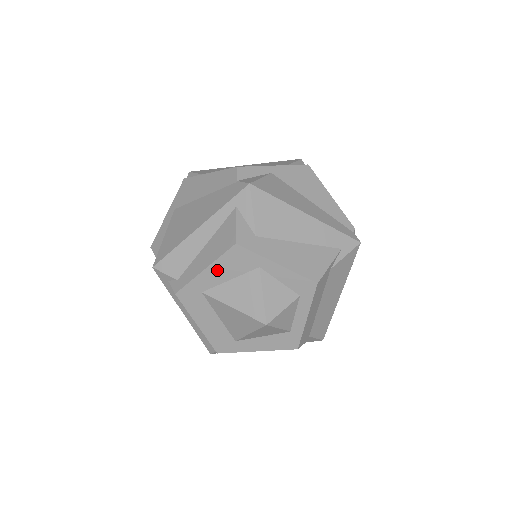
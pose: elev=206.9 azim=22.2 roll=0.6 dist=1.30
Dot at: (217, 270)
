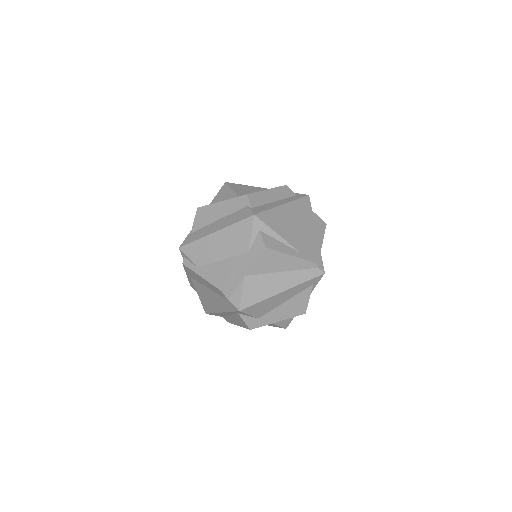
Dot at: occluded
